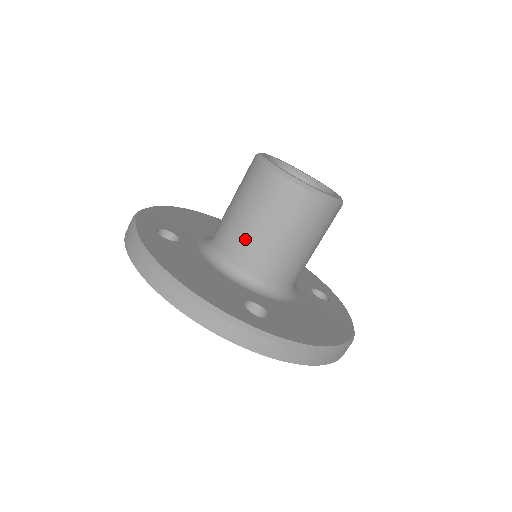
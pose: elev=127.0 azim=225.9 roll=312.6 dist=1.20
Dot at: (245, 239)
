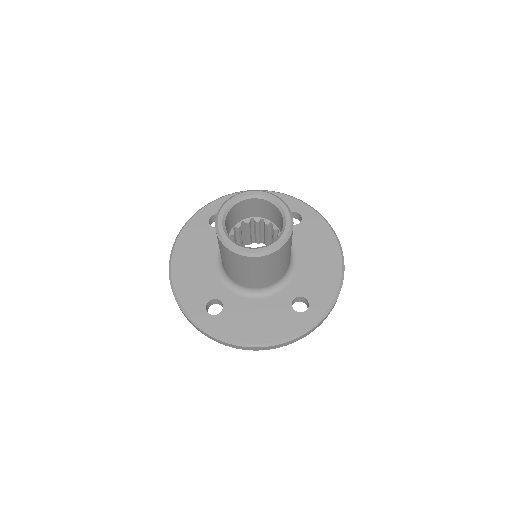
Dot at: (260, 280)
